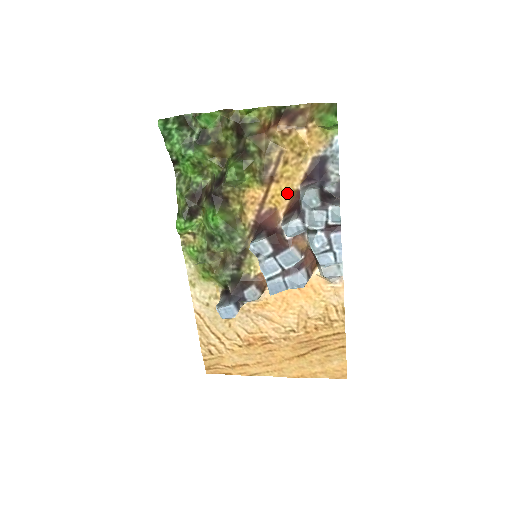
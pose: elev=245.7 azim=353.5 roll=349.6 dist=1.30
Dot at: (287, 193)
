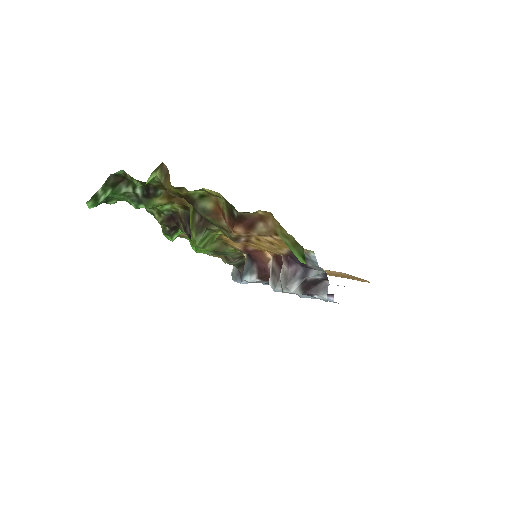
Dot at: (269, 251)
